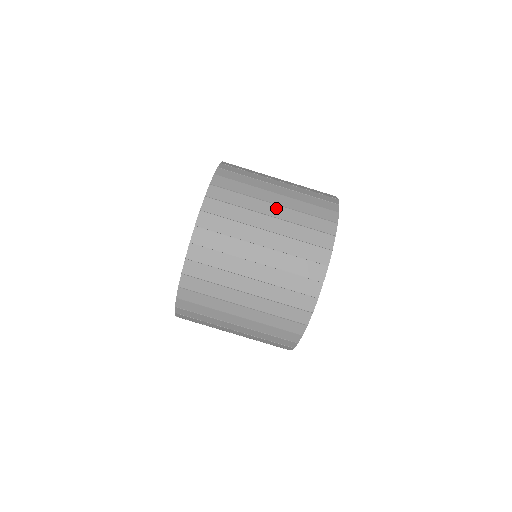
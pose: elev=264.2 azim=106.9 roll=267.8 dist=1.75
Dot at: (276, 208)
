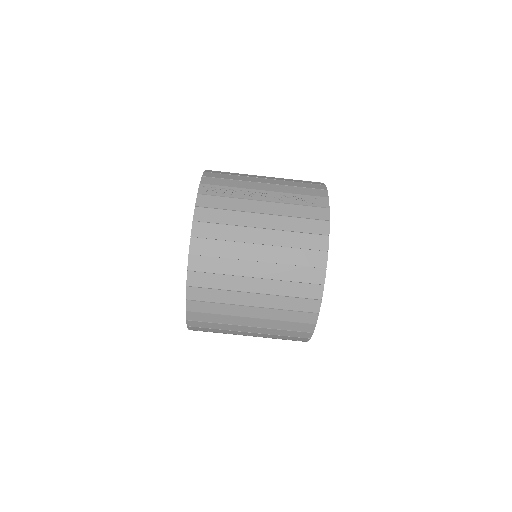
Dot at: (260, 266)
